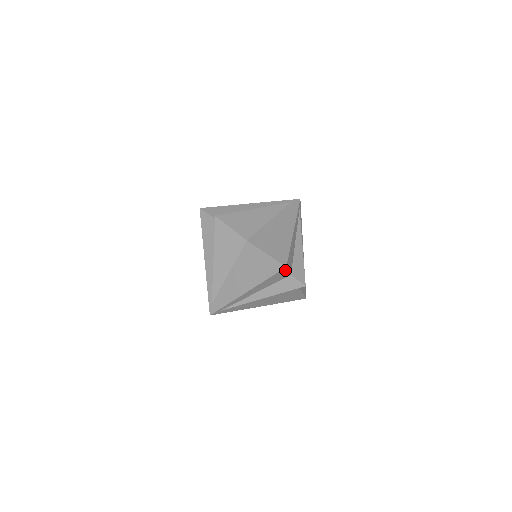
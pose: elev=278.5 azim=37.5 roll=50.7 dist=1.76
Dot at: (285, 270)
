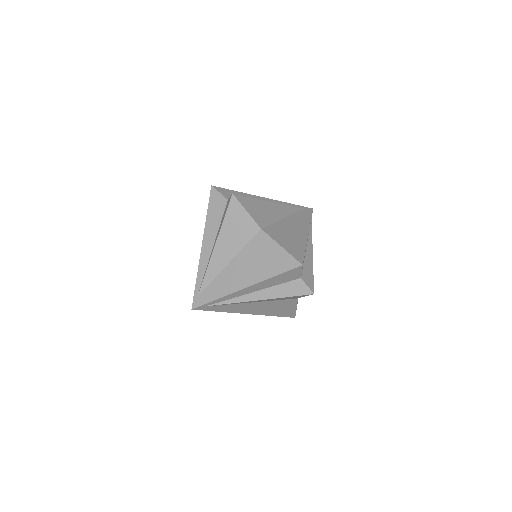
Dot at: (299, 269)
